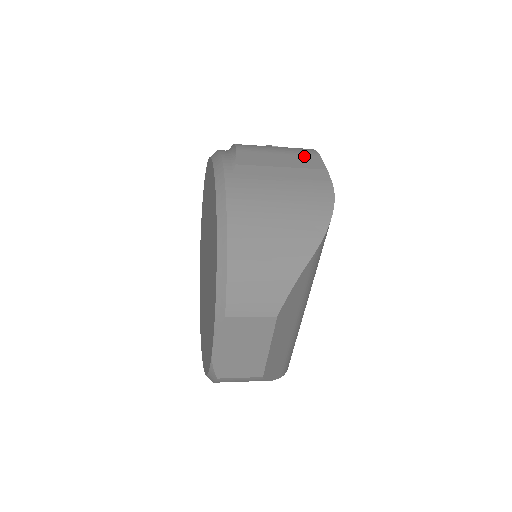
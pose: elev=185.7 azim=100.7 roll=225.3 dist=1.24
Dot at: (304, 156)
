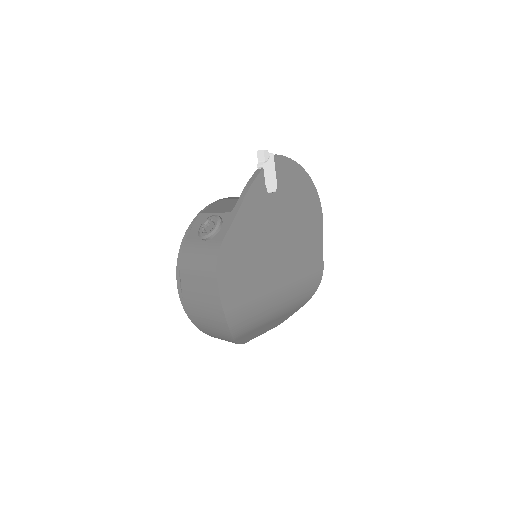
Dot at: (209, 279)
